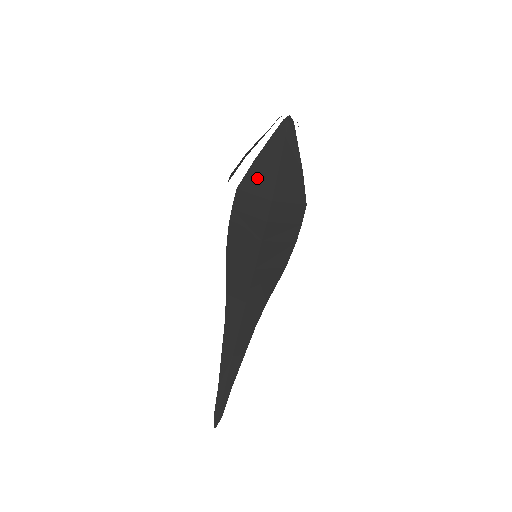
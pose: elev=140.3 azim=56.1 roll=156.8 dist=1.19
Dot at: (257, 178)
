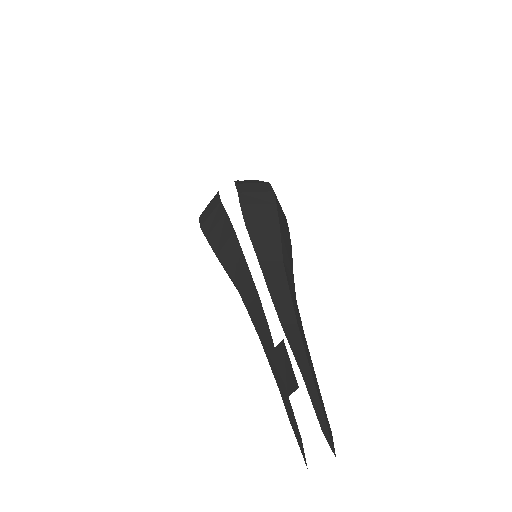
Dot at: (246, 182)
